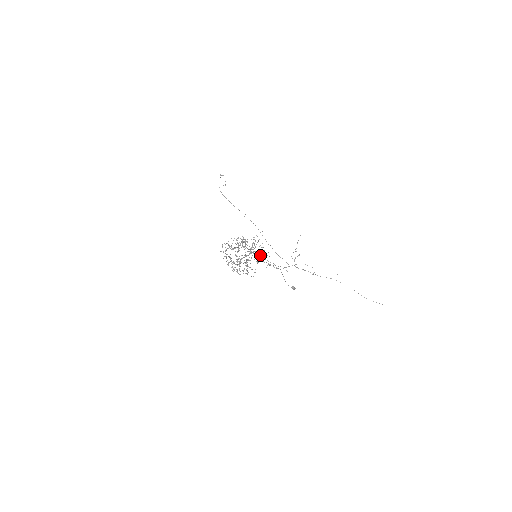
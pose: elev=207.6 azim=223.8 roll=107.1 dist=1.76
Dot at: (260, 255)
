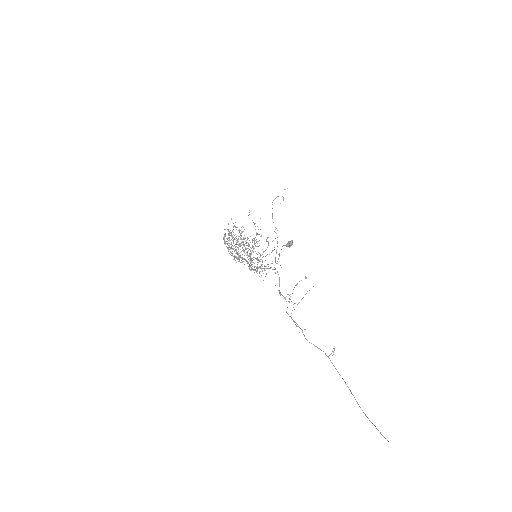
Dot at: (257, 269)
